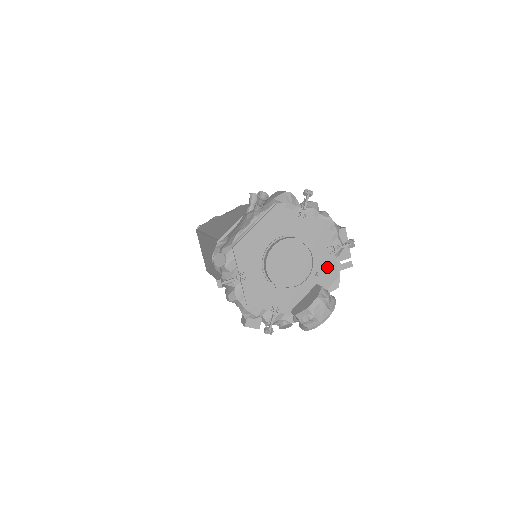
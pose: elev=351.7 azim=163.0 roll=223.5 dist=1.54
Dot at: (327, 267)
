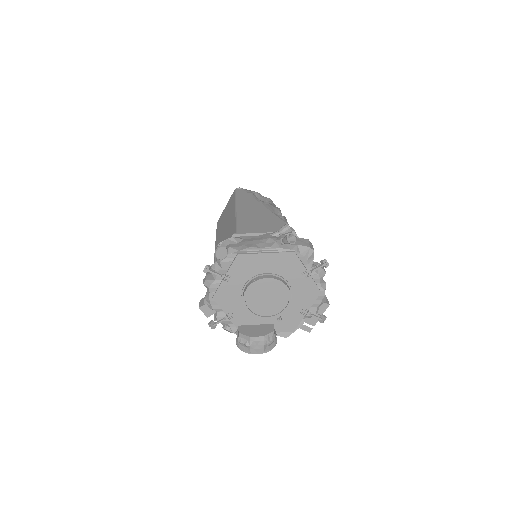
Dot at: (291, 319)
